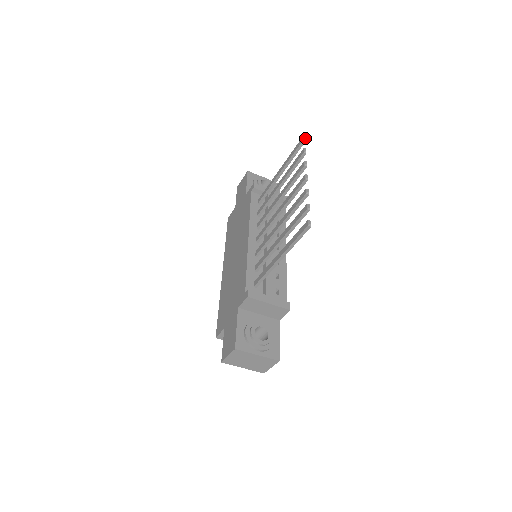
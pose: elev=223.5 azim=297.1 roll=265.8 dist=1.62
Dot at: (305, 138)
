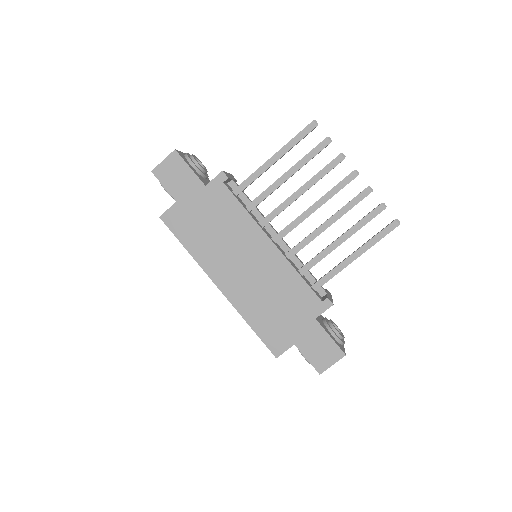
Dot at: occluded
